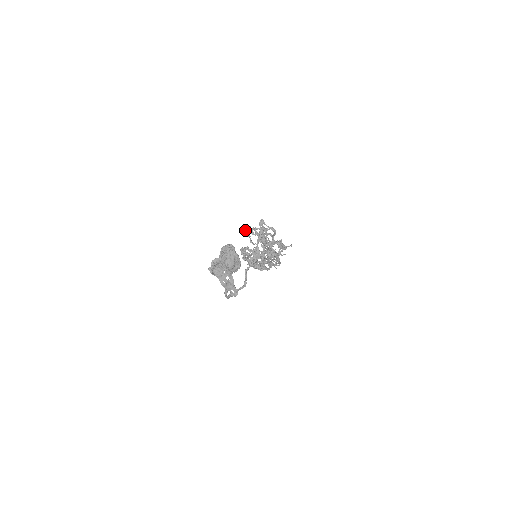
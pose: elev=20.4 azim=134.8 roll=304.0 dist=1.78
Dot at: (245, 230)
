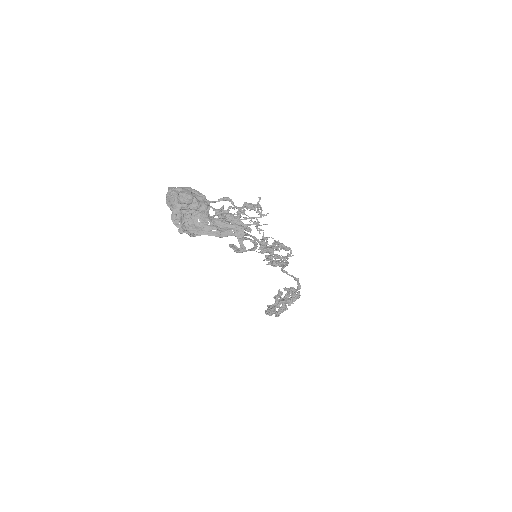
Dot at: occluded
